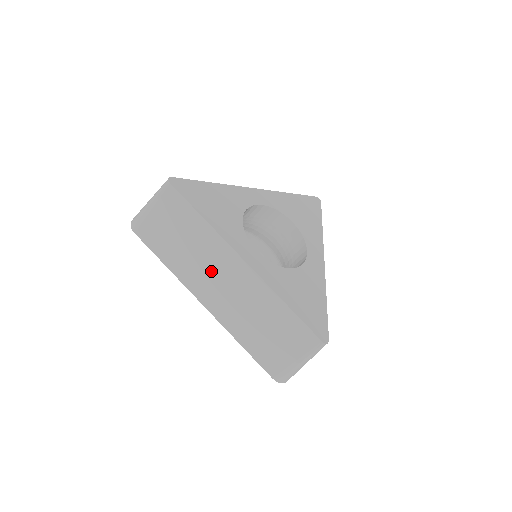
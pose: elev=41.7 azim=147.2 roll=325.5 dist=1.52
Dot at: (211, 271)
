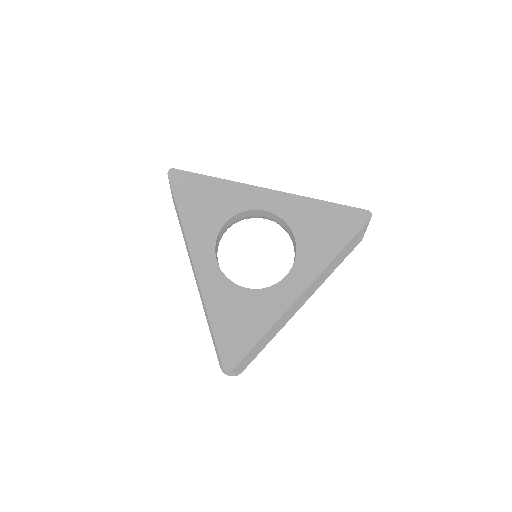
Dot at: (190, 259)
